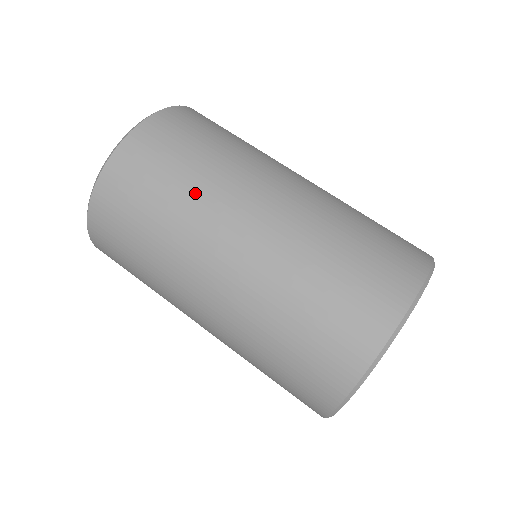
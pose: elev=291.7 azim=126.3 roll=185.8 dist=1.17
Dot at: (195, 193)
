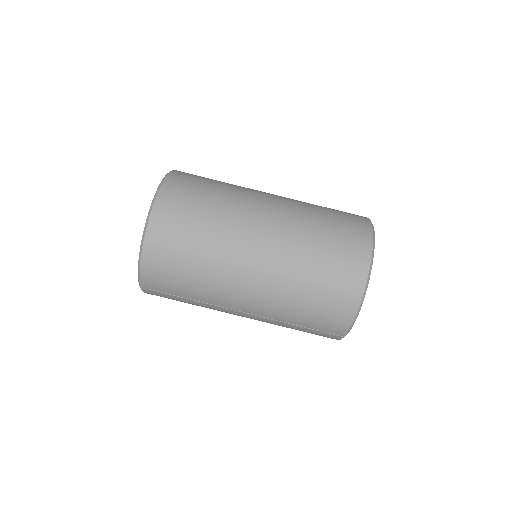
Dot at: (222, 214)
